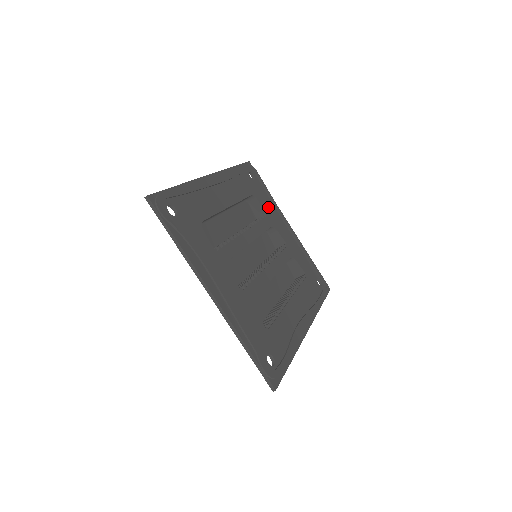
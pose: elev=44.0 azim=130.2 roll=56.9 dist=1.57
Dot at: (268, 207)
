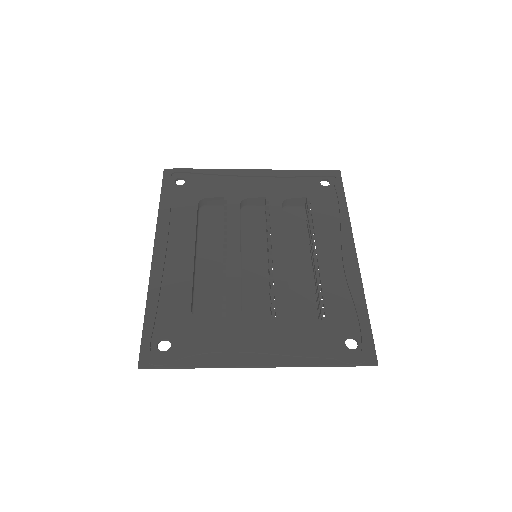
Dot at: (220, 188)
